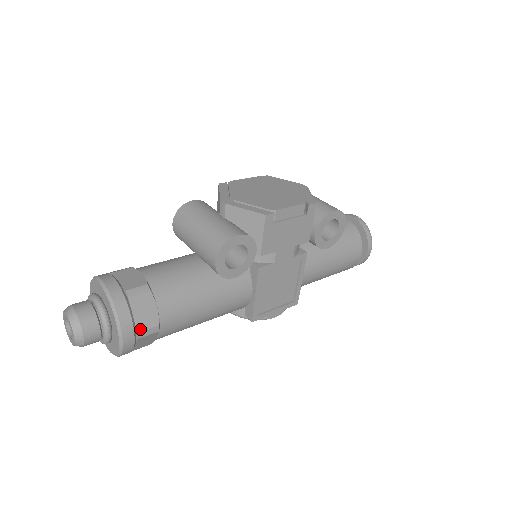
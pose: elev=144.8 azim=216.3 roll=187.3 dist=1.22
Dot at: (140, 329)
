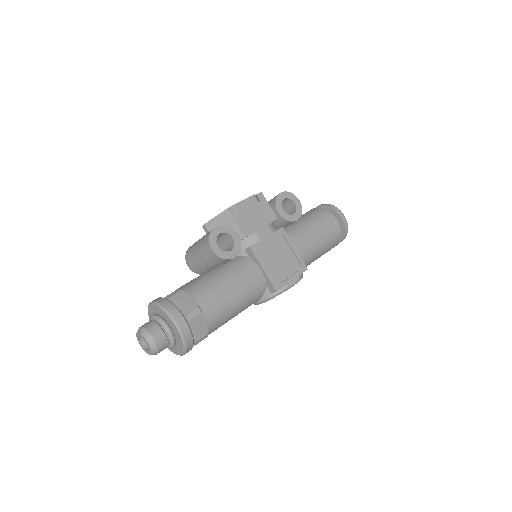
Dot at: (186, 313)
